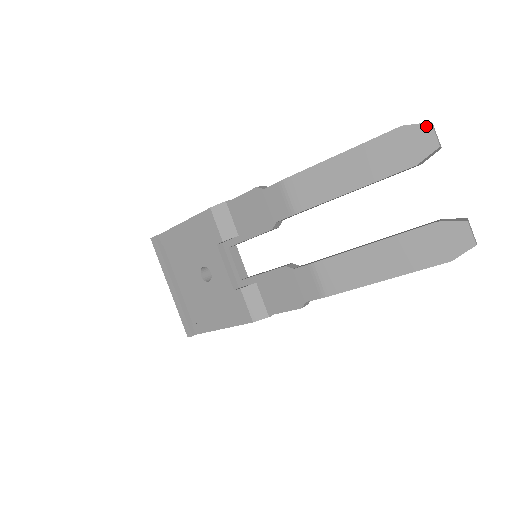
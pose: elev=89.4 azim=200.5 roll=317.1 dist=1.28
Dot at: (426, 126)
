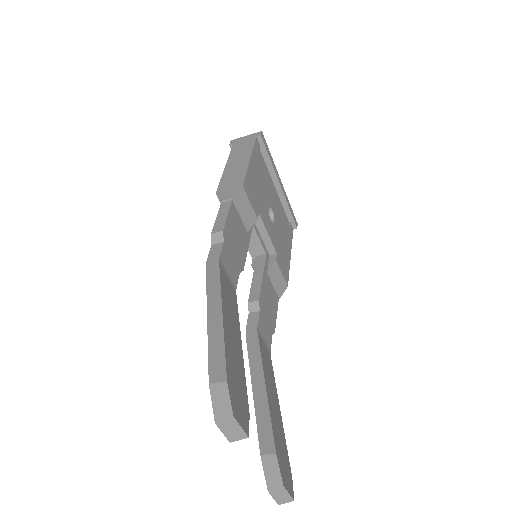
Dot at: (215, 417)
